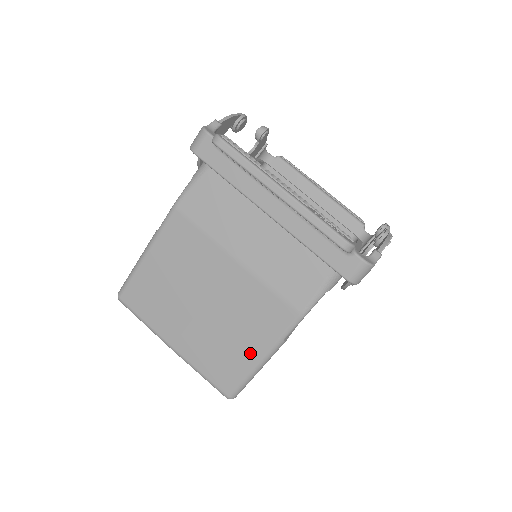
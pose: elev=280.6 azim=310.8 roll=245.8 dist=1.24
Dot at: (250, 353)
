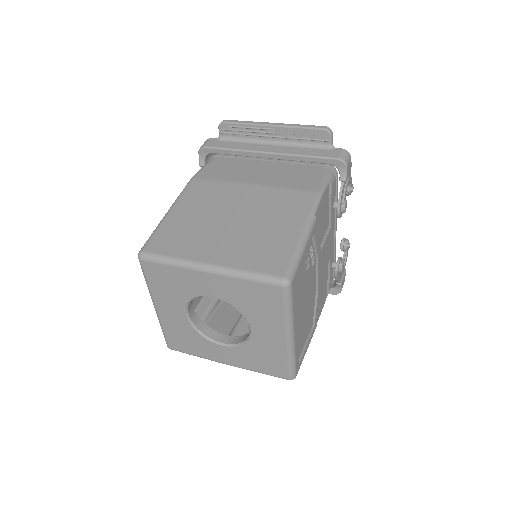
Dot at: (290, 233)
